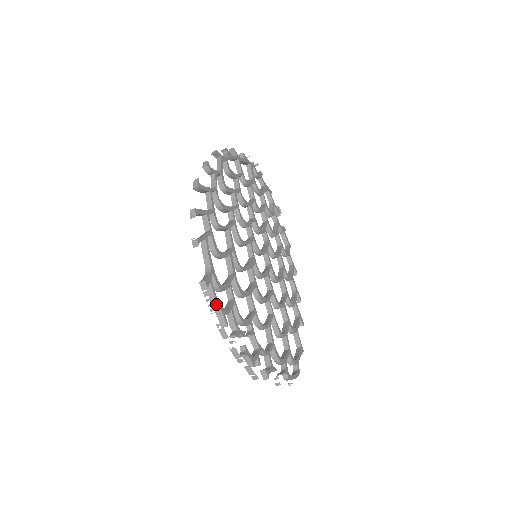
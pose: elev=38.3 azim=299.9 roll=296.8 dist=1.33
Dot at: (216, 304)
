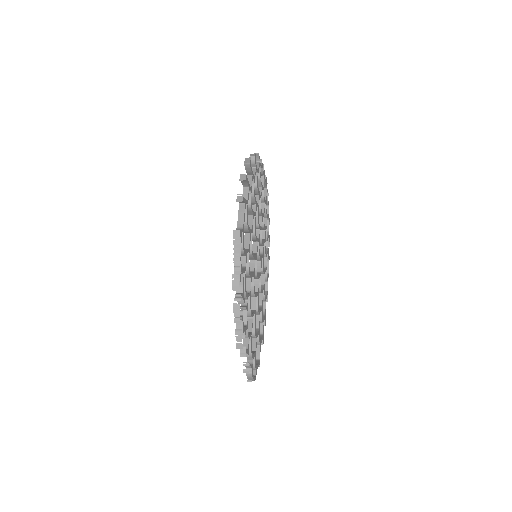
Dot at: (239, 257)
